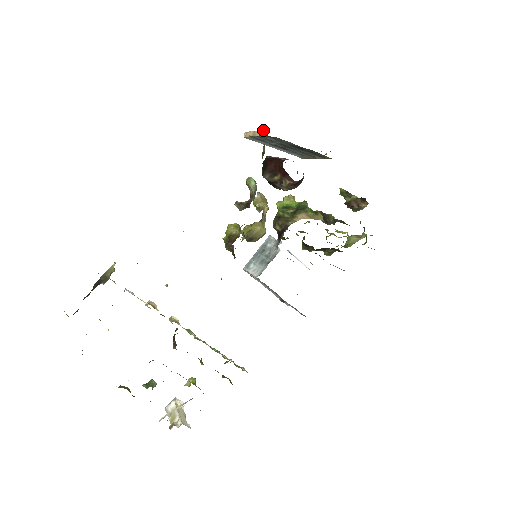
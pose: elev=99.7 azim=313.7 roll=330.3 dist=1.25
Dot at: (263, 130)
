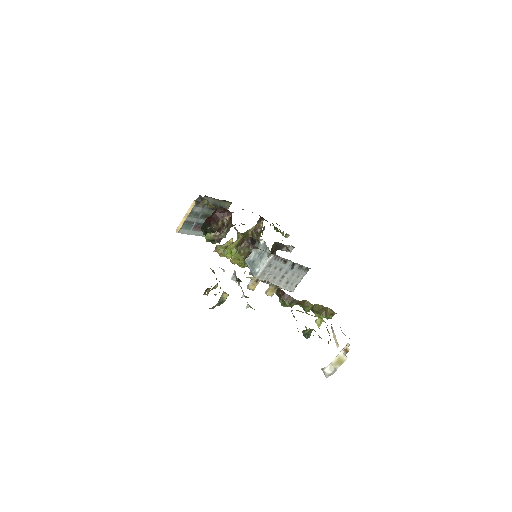
Dot at: (194, 201)
